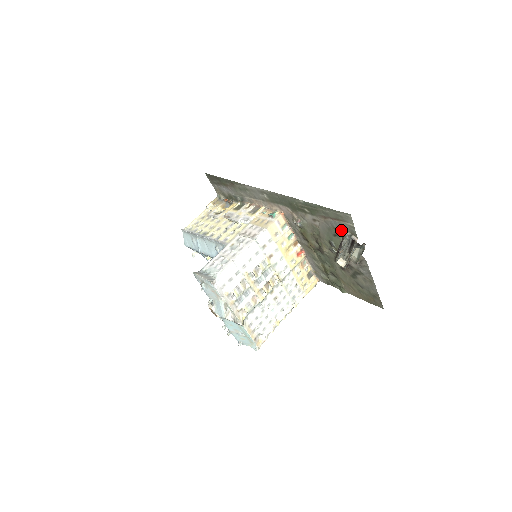
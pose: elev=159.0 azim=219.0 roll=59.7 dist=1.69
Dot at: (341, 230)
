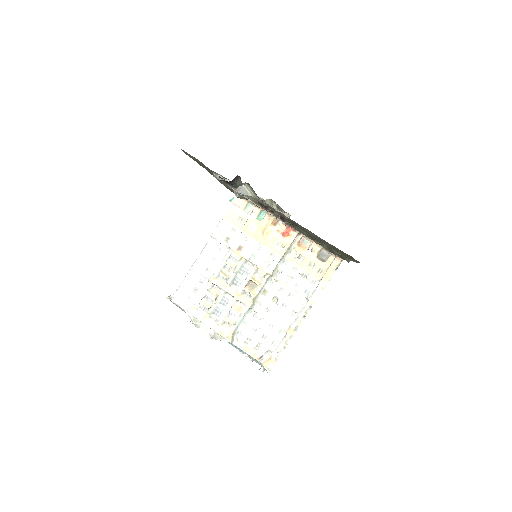
Dot at: occluded
